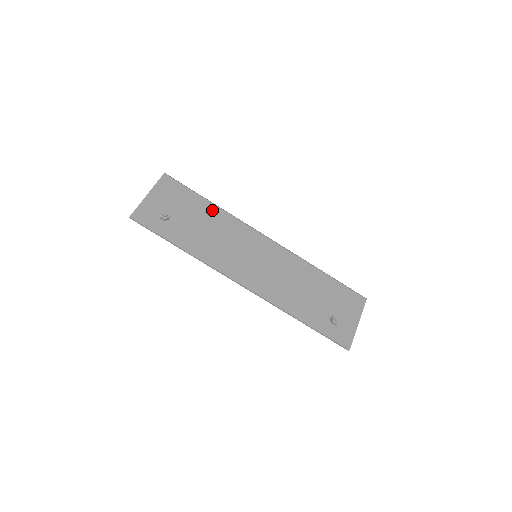
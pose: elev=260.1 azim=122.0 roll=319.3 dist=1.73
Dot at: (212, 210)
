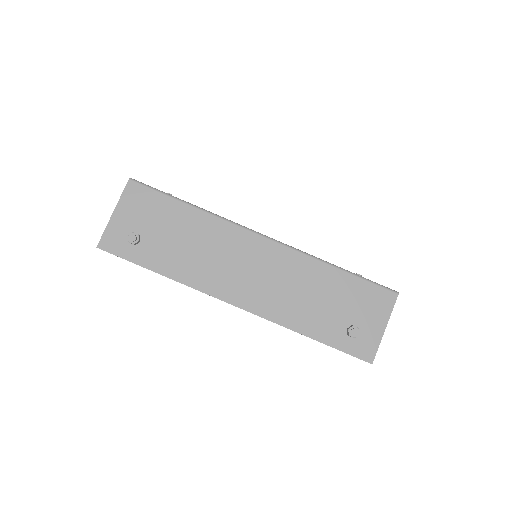
Dot at: (191, 215)
